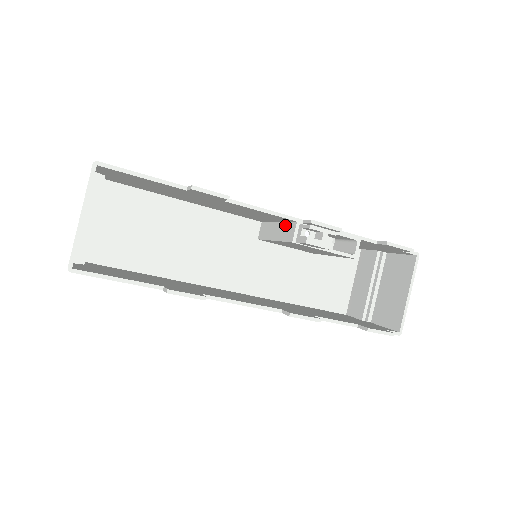
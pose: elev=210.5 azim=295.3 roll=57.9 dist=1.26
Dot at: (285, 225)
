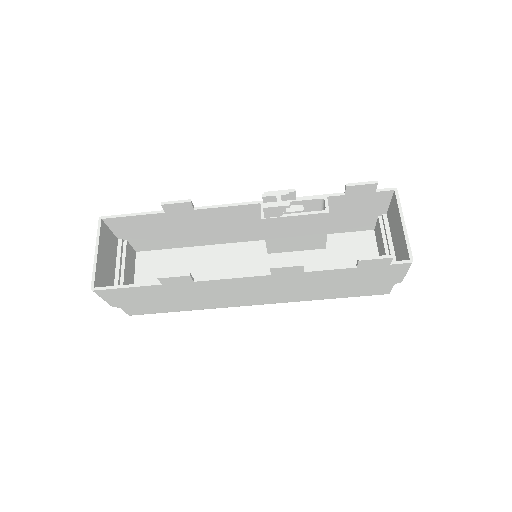
Dot at: occluded
